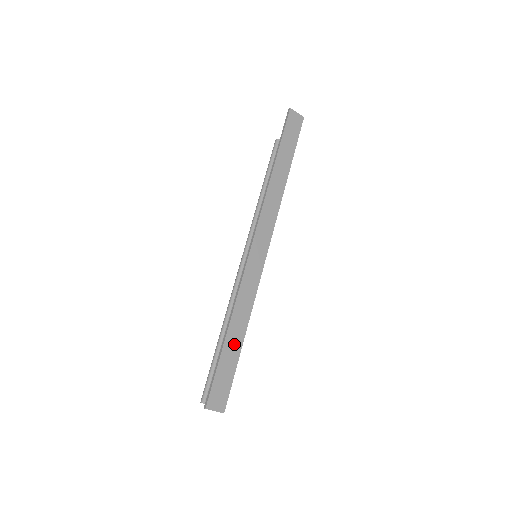
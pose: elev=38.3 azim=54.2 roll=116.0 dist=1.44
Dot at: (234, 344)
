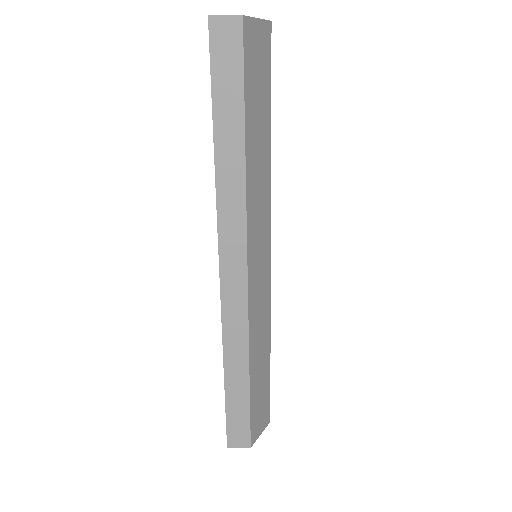
Dot at: (238, 388)
